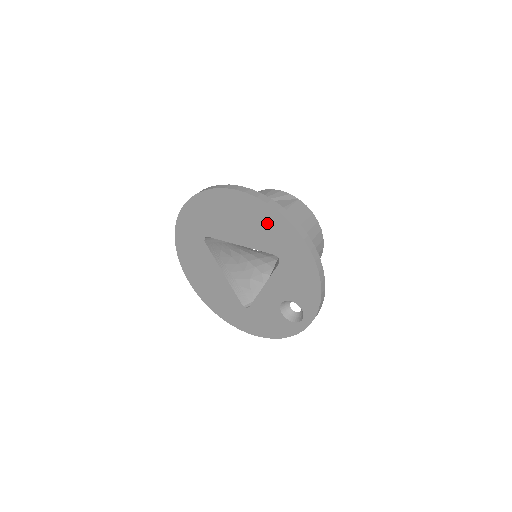
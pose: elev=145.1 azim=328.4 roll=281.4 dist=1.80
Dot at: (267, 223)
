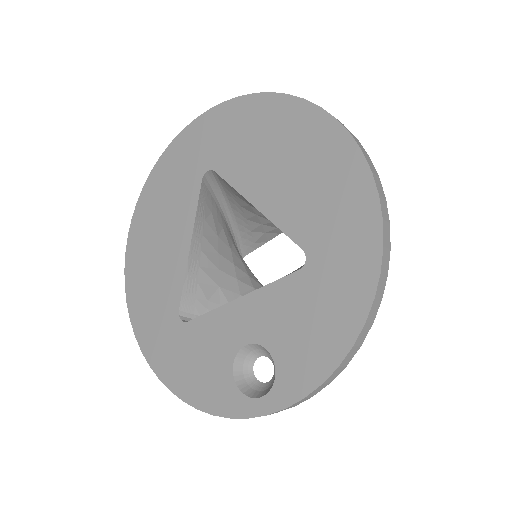
Dot at: (334, 187)
